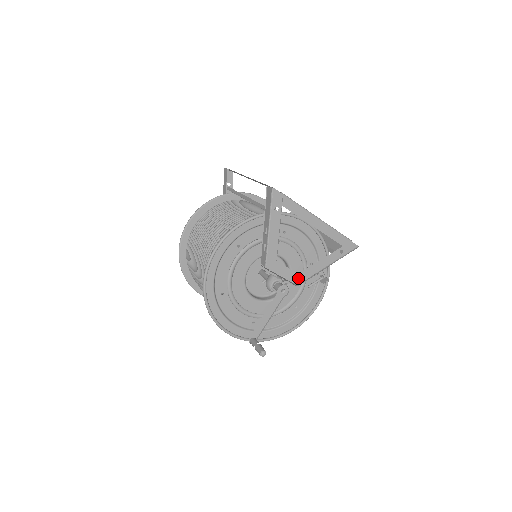
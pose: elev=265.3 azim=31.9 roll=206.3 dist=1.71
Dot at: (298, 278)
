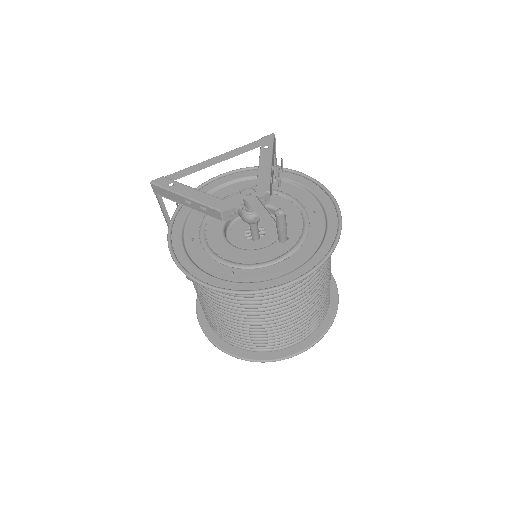
Dot at: (261, 188)
